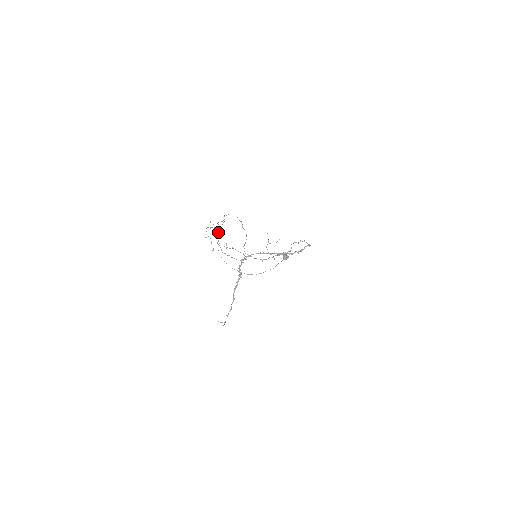
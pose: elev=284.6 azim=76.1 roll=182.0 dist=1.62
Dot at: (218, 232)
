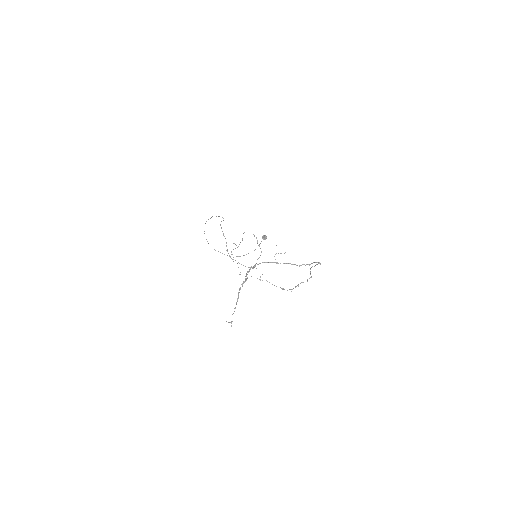
Dot at: occluded
